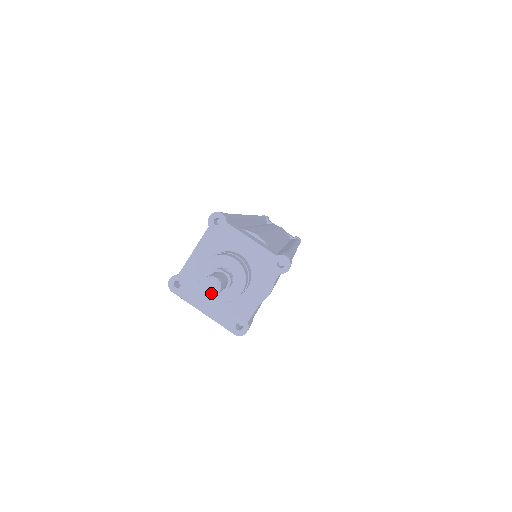
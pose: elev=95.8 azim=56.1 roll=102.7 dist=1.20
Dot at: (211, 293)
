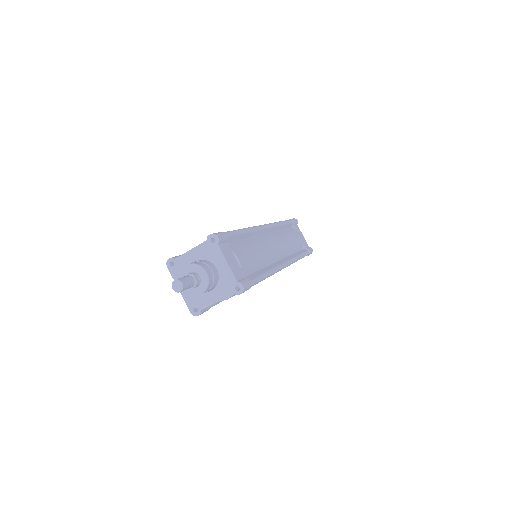
Dot at: (176, 290)
